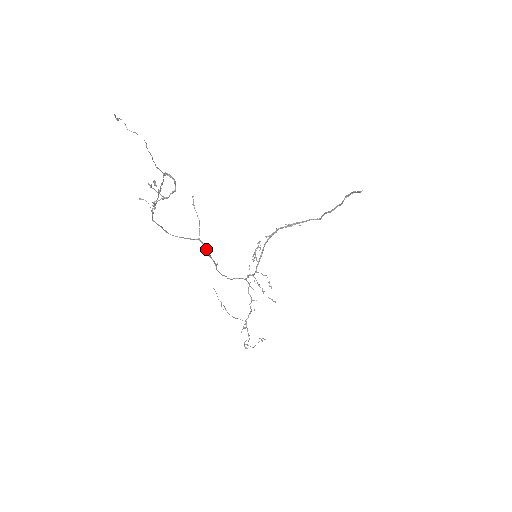
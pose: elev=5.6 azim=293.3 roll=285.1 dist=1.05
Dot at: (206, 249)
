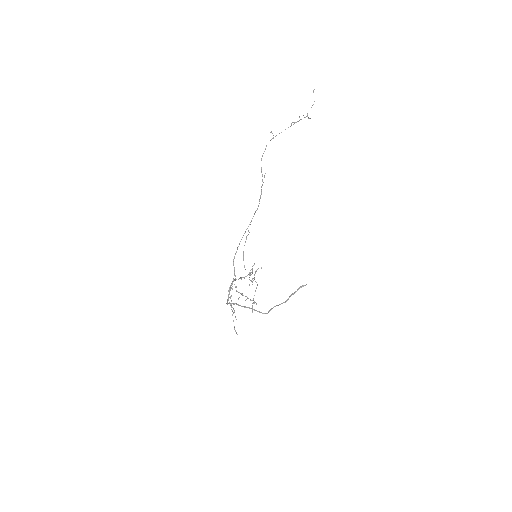
Dot at: (261, 193)
